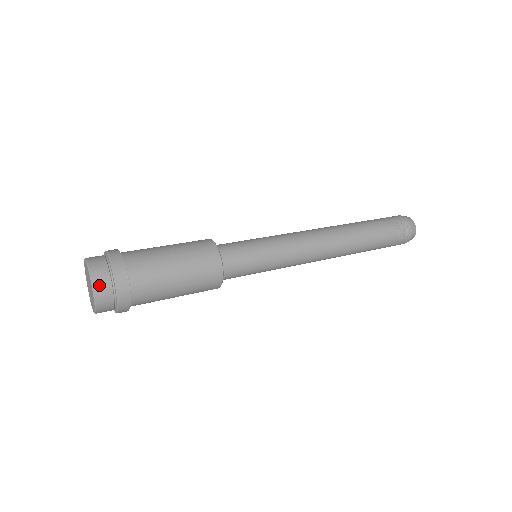
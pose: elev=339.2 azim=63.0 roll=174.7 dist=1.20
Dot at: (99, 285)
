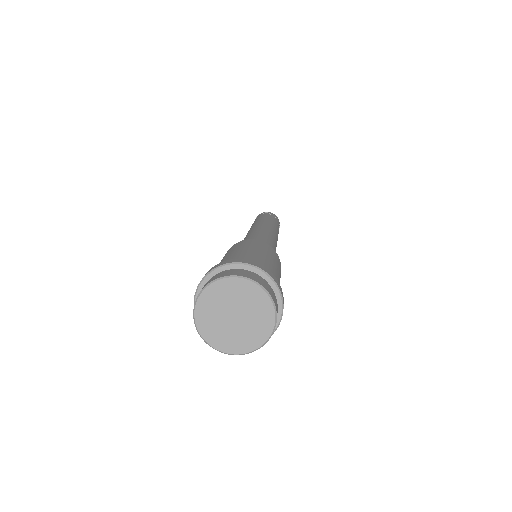
Dot at: (264, 285)
